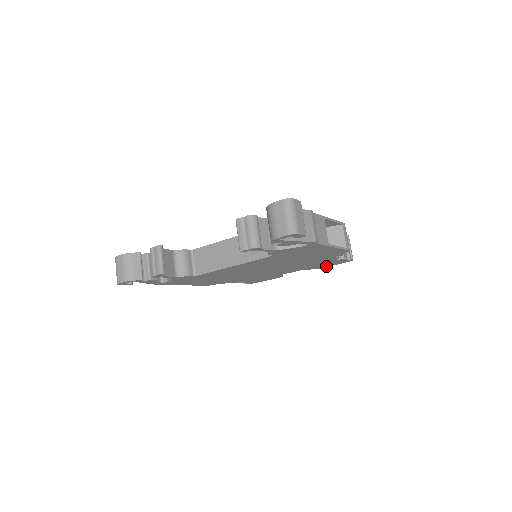
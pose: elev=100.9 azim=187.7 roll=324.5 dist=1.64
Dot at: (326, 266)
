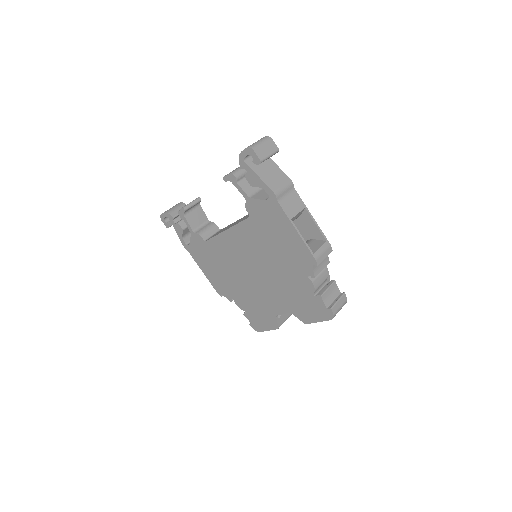
Dot at: (312, 320)
